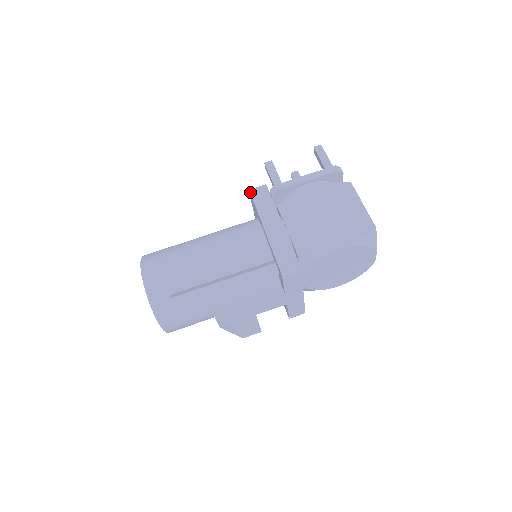
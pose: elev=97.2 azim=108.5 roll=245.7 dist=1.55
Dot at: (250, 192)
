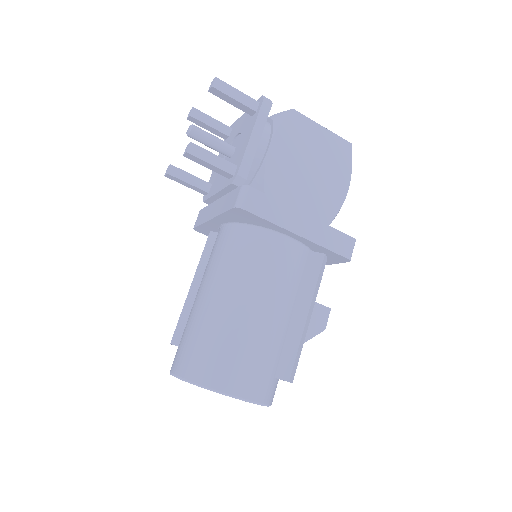
Dot at: (245, 210)
